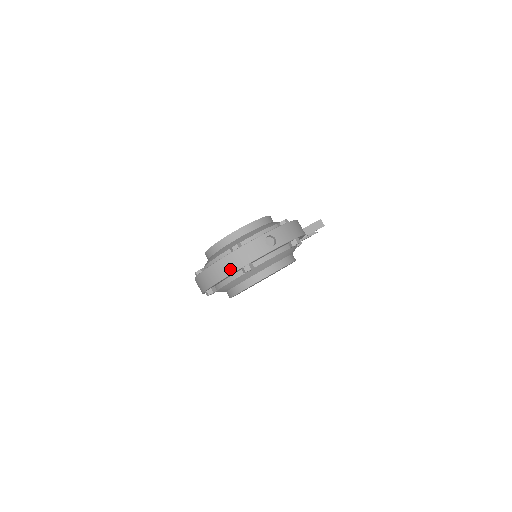
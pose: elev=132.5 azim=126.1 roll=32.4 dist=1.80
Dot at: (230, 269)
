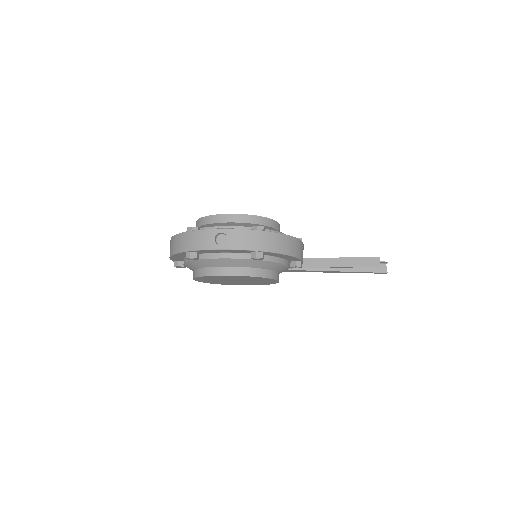
Dot at: (177, 248)
